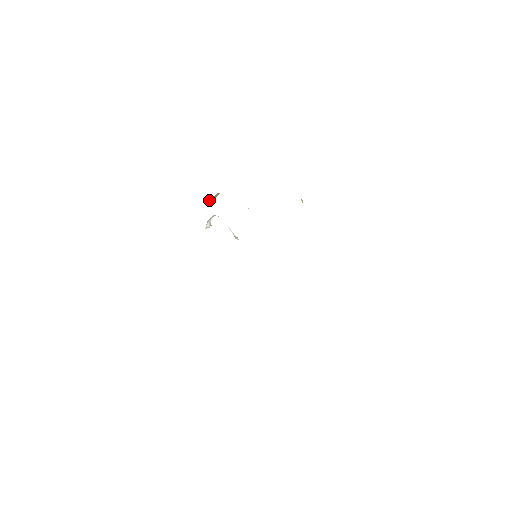
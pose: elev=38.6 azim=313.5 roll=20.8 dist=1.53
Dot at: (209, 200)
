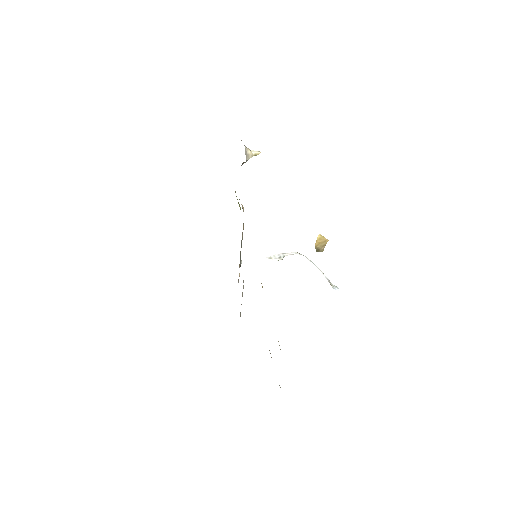
Dot at: (321, 250)
